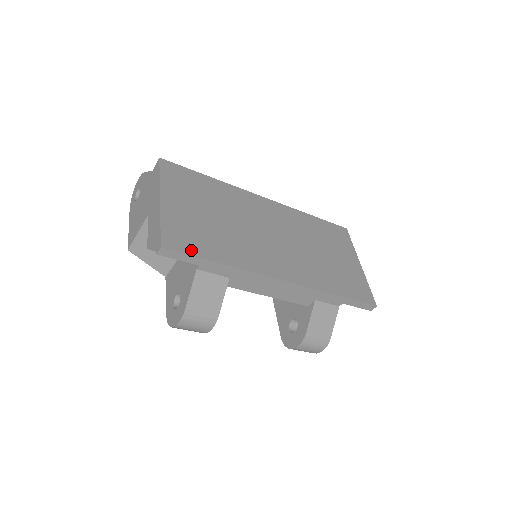
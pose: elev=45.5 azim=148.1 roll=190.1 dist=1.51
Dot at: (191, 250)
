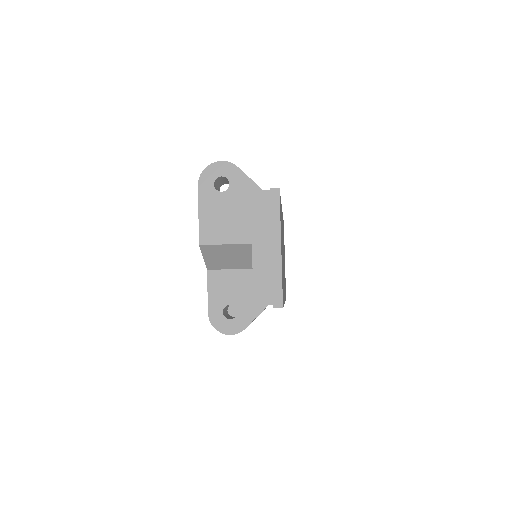
Dot at: (283, 300)
